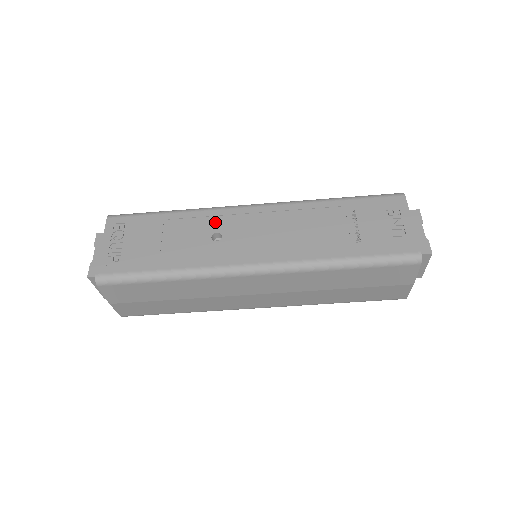
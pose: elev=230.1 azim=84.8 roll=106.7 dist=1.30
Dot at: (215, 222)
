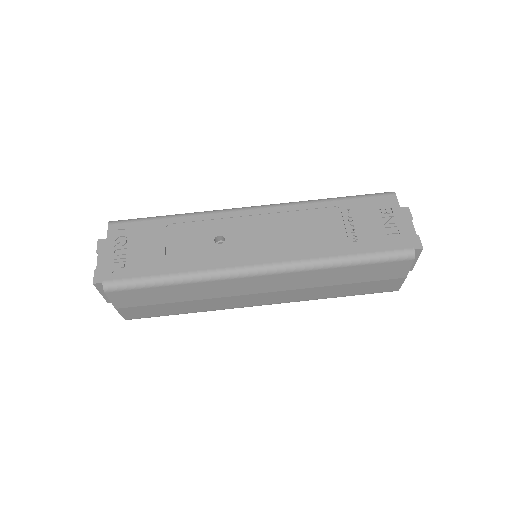
Dot at: (217, 225)
